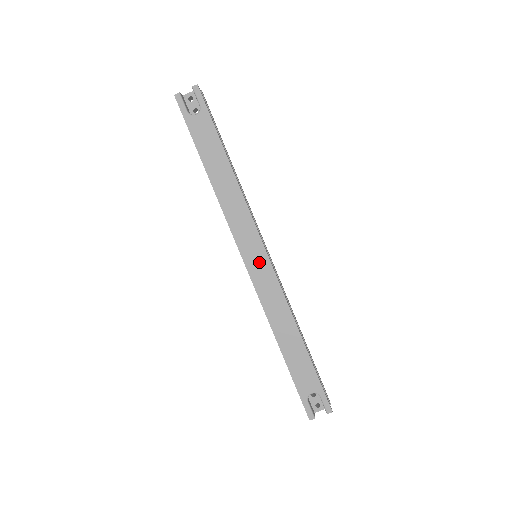
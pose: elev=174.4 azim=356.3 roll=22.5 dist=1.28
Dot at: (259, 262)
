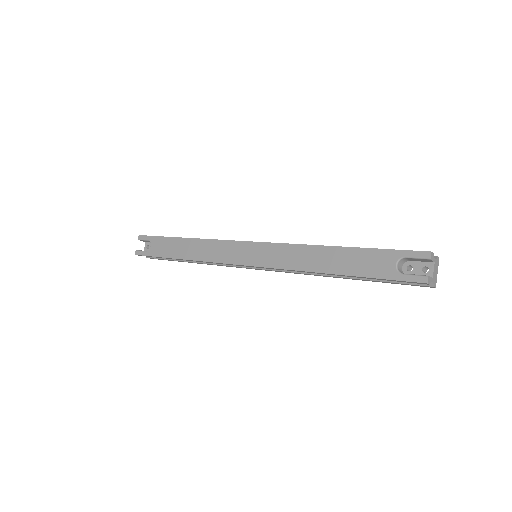
Dot at: (254, 252)
